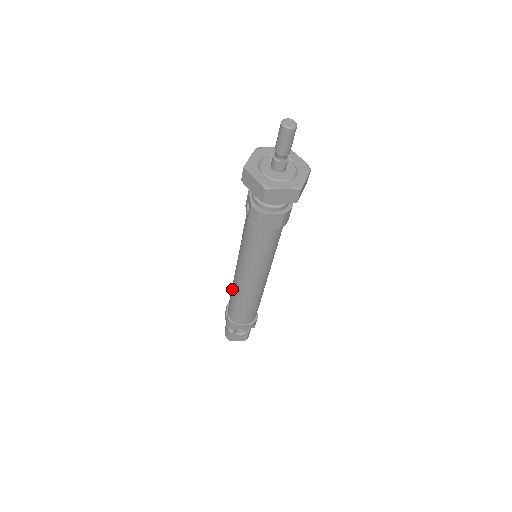
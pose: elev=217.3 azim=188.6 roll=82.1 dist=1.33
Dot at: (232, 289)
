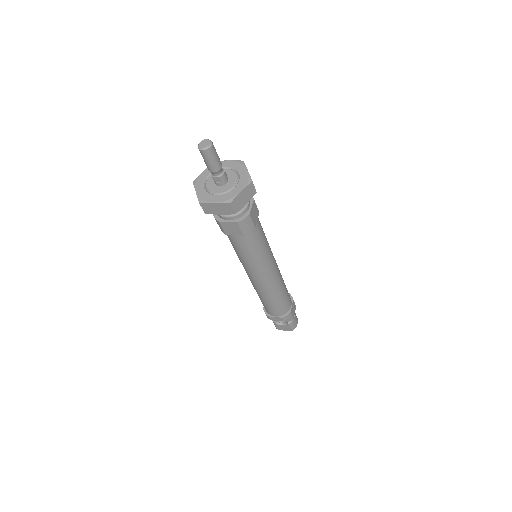
Dot at: occluded
